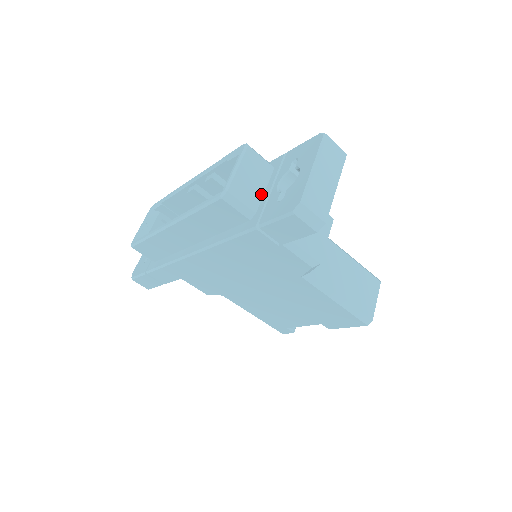
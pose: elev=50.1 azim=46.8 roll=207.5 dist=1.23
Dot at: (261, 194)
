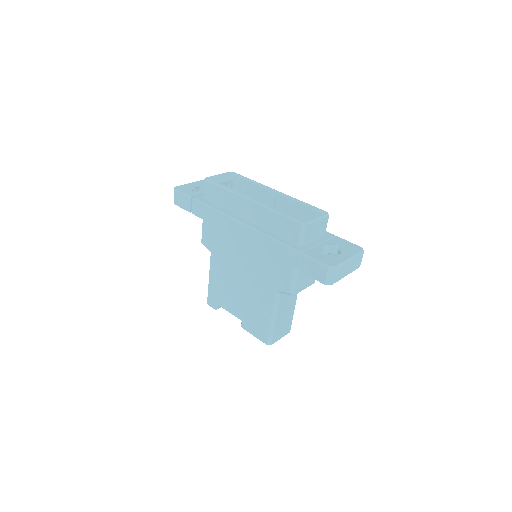
Dot at: (312, 240)
